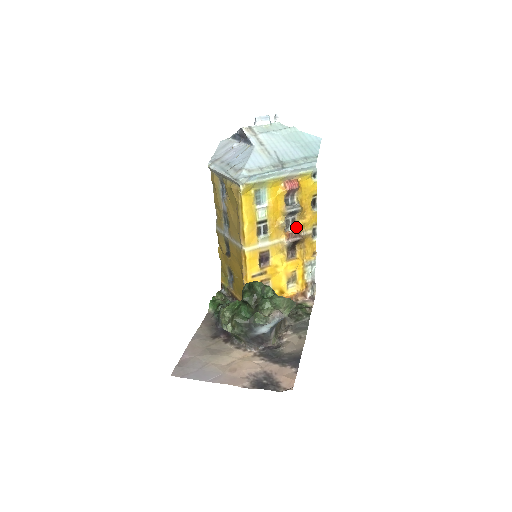
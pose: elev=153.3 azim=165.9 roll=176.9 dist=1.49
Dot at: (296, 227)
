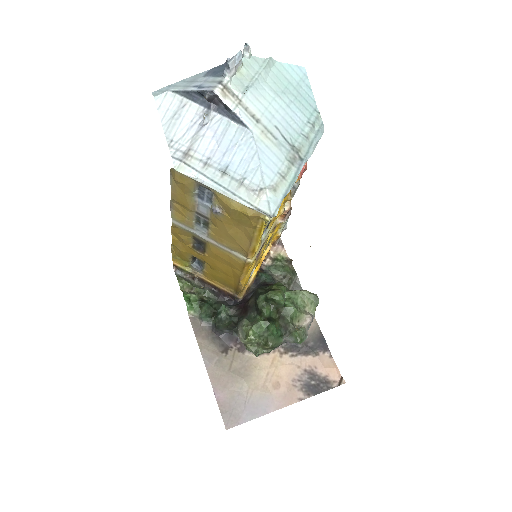
Dot at: occluded
